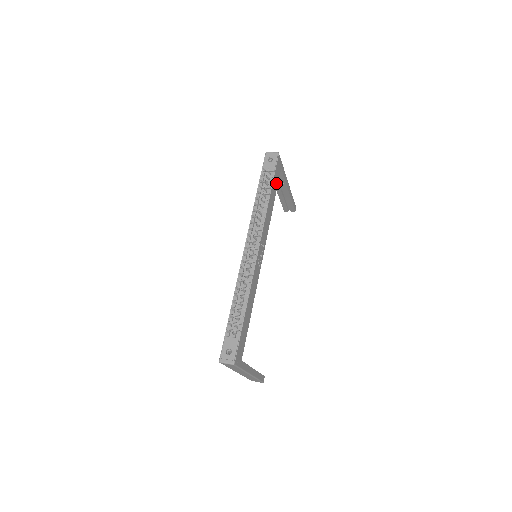
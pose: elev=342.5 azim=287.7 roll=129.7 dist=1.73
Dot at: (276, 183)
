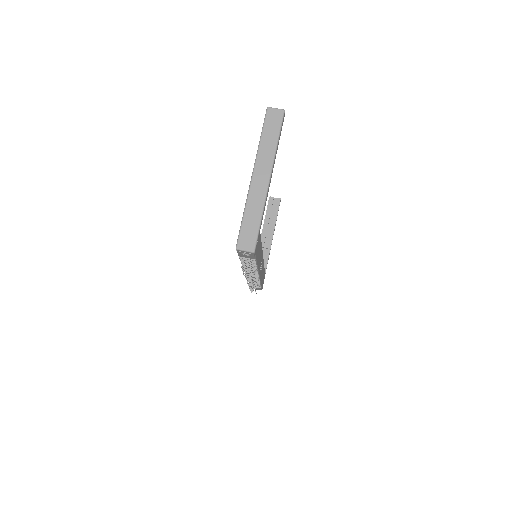
Dot at: (259, 245)
